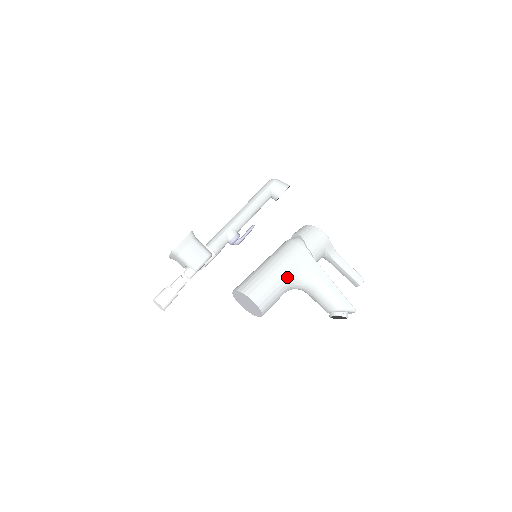
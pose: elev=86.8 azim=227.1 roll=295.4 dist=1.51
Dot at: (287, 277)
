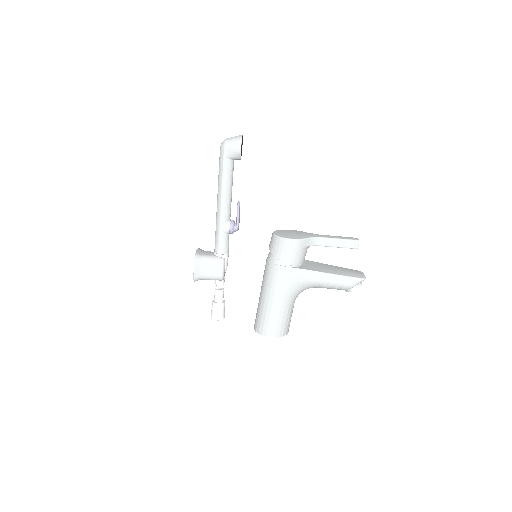
Dot at: (286, 300)
